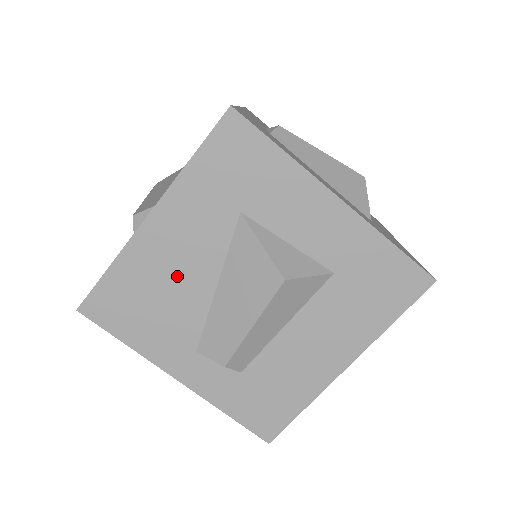
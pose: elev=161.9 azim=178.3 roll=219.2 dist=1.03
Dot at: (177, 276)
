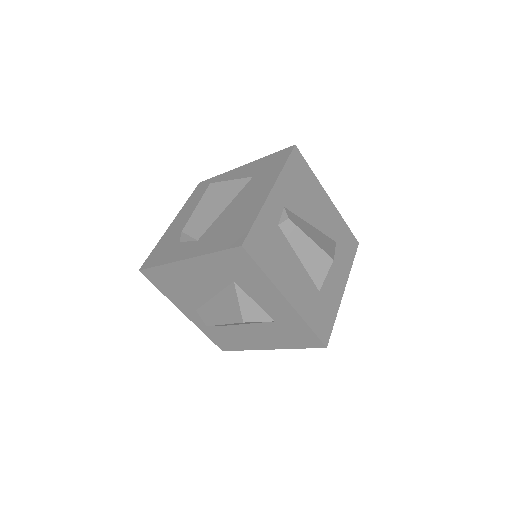
Dot at: (194, 285)
